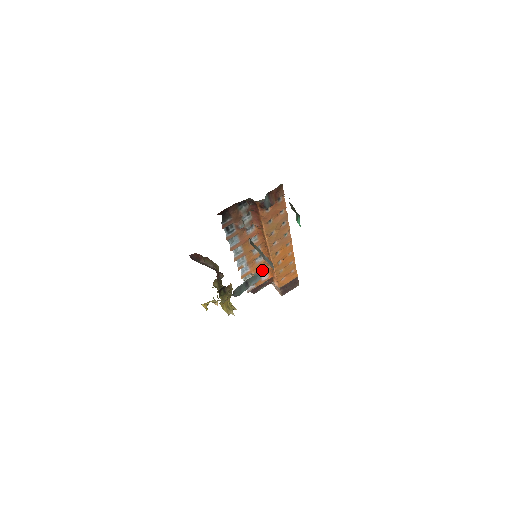
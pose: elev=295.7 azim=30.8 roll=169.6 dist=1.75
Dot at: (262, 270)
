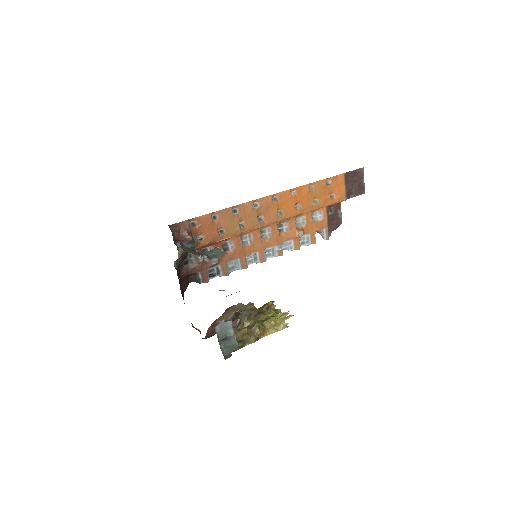
Dot at: (305, 221)
